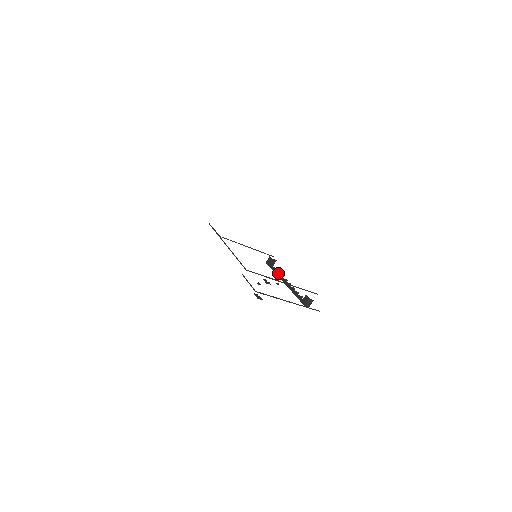
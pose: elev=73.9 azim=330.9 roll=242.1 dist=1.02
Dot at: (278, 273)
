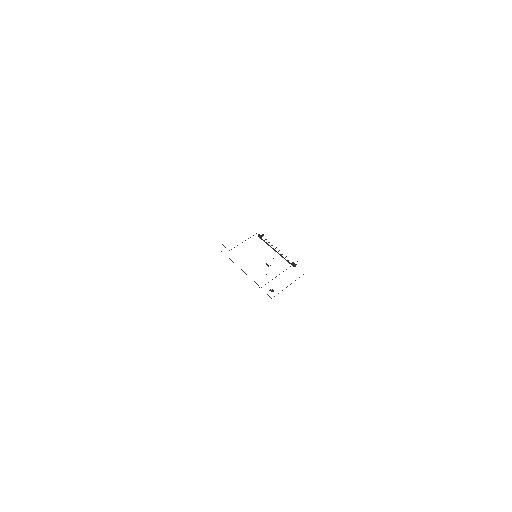
Dot at: (269, 245)
